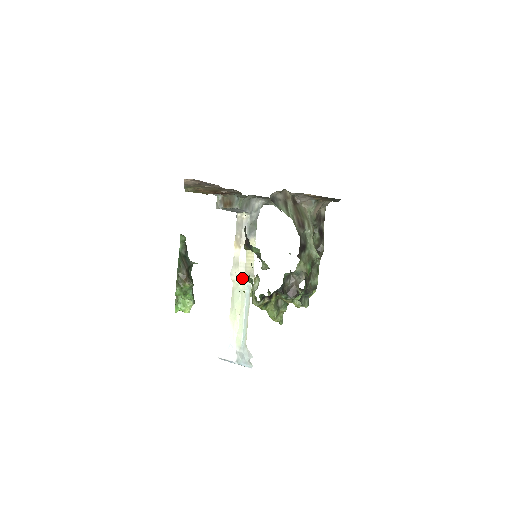
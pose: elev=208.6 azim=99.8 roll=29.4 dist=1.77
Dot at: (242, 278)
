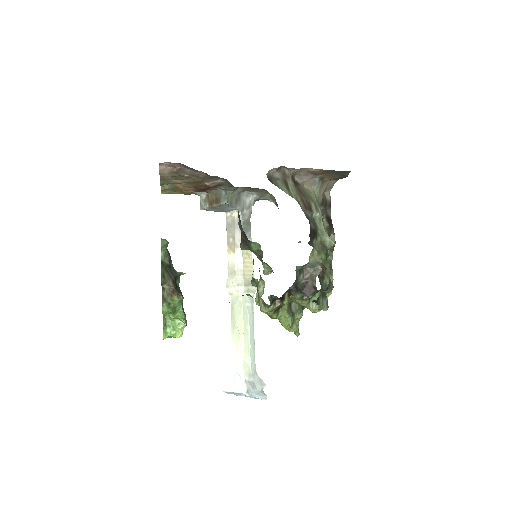
Dot at: (241, 288)
